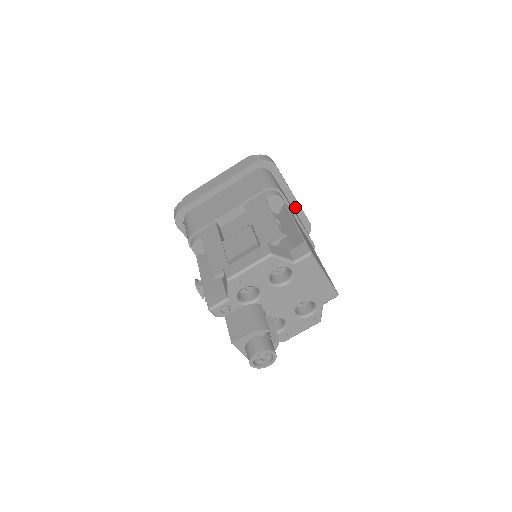
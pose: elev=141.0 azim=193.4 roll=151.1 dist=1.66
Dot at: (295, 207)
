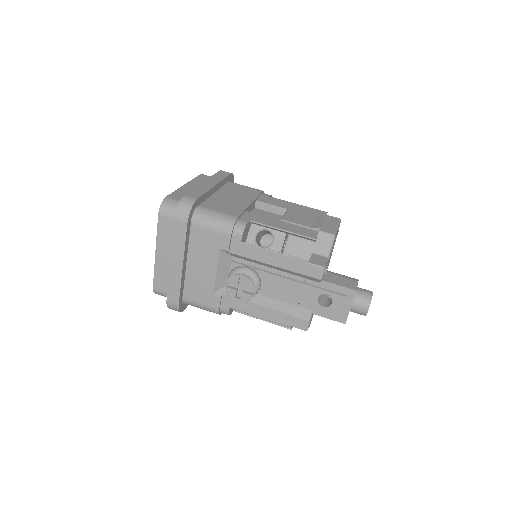
Dot at: occluded
